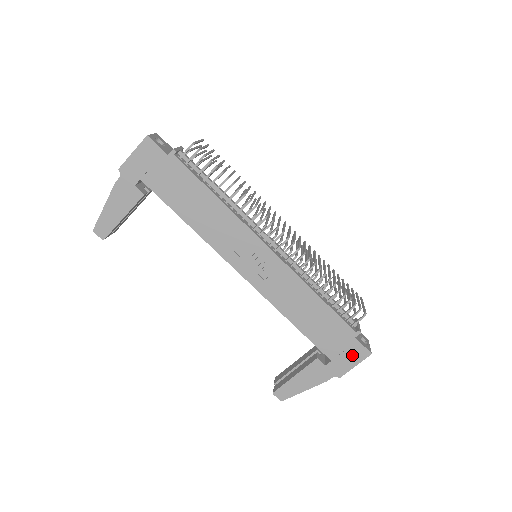
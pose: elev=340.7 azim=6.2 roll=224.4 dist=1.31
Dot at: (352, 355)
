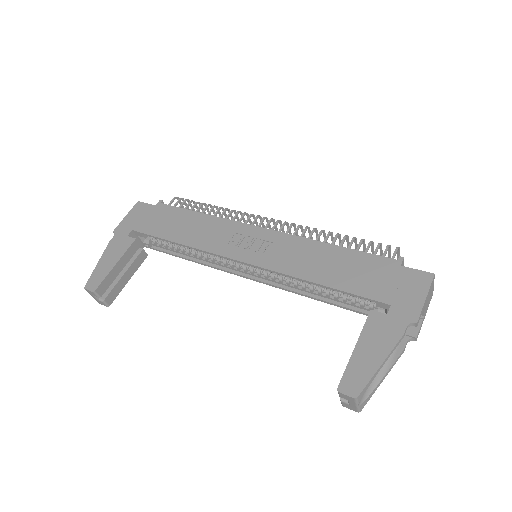
Dot at: (412, 286)
